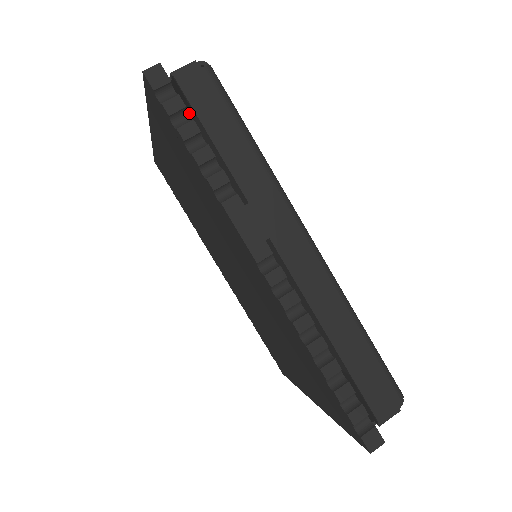
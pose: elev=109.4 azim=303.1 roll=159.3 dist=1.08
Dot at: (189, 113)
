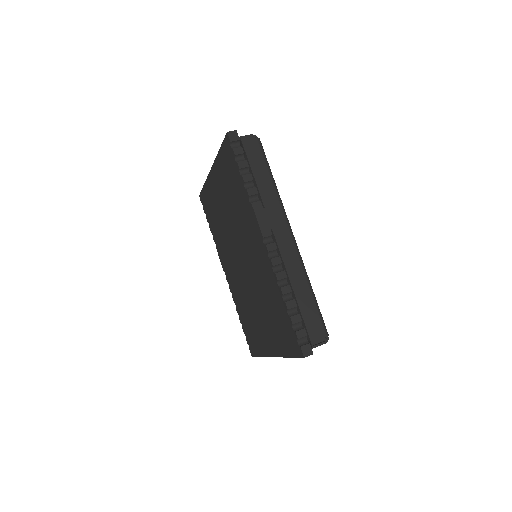
Dot at: occluded
